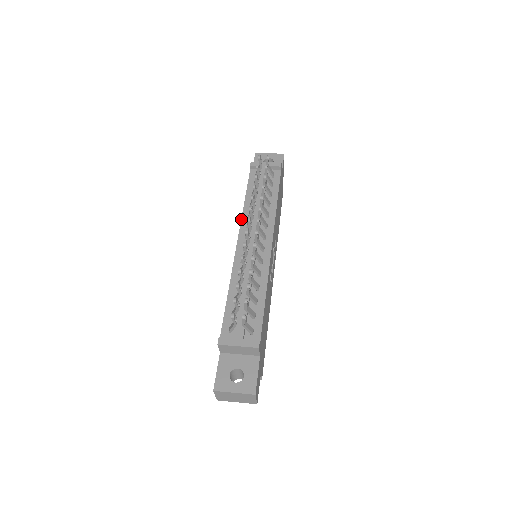
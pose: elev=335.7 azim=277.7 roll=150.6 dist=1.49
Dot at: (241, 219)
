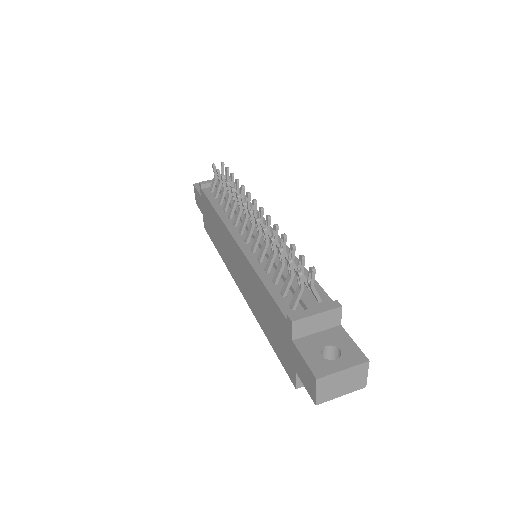
Dot at: (223, 223)
